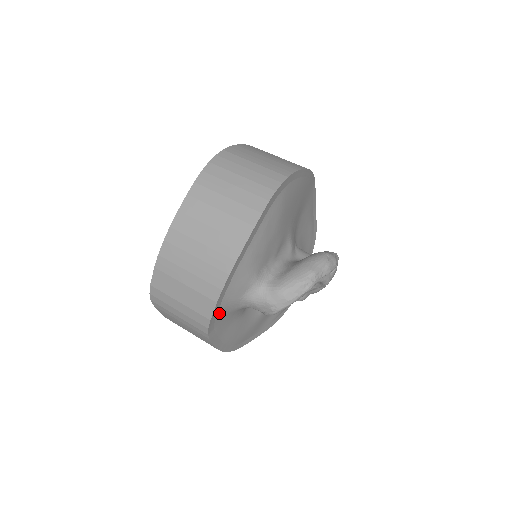
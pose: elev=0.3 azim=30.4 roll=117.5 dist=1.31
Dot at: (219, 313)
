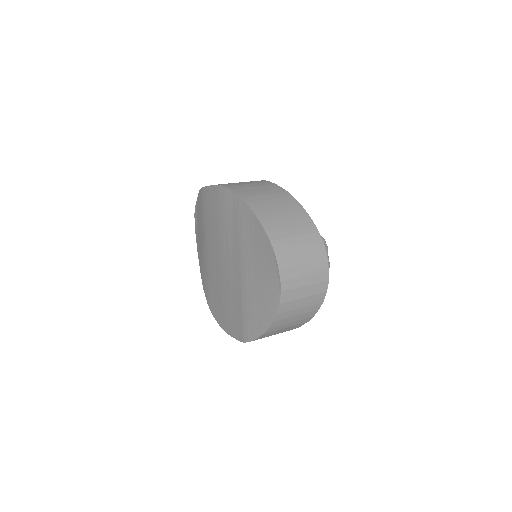
Dot at: occluded
